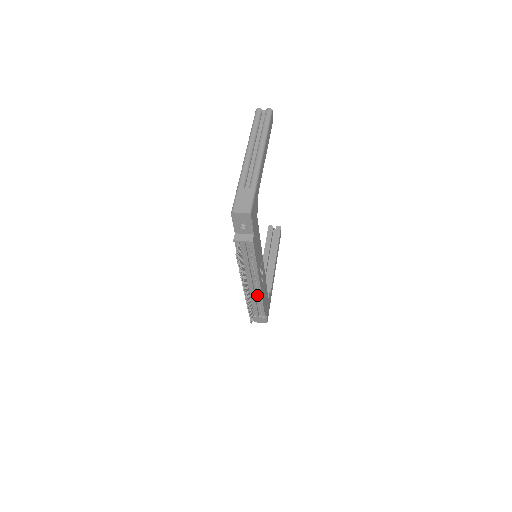
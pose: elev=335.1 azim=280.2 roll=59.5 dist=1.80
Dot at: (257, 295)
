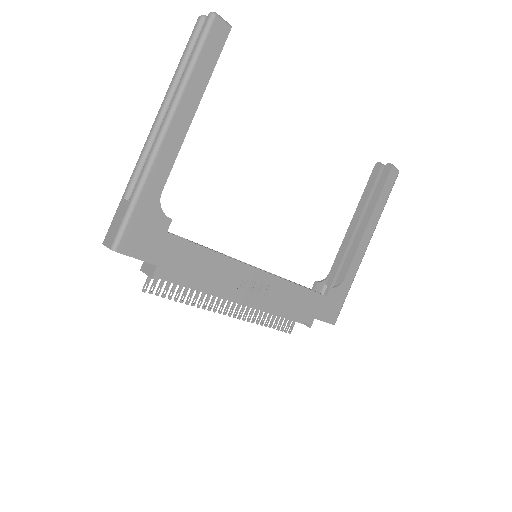
Dot at: occluded
